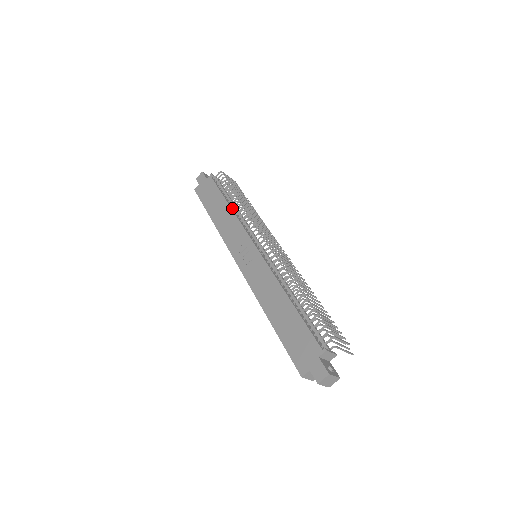
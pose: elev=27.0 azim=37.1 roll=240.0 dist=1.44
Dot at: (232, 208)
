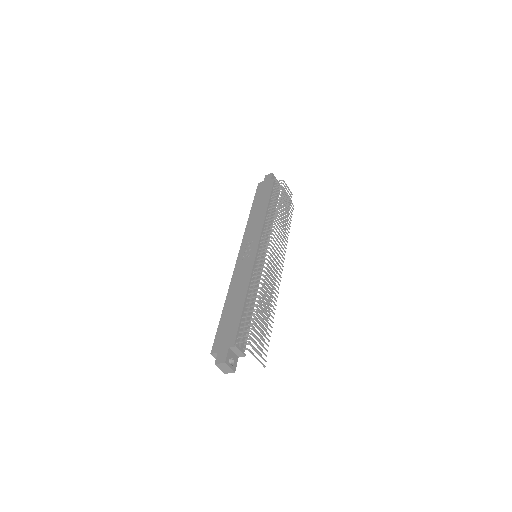
Dot at: (268, 212)
